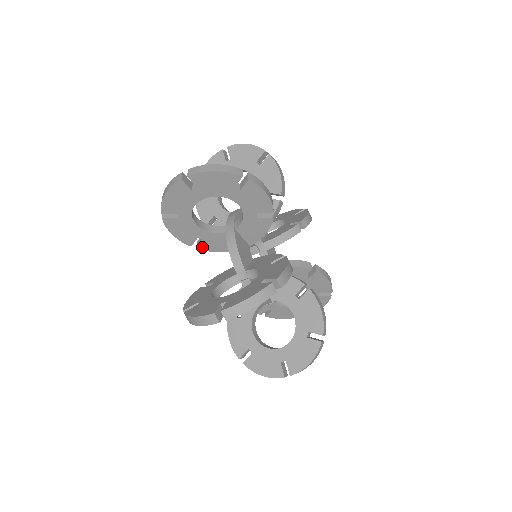
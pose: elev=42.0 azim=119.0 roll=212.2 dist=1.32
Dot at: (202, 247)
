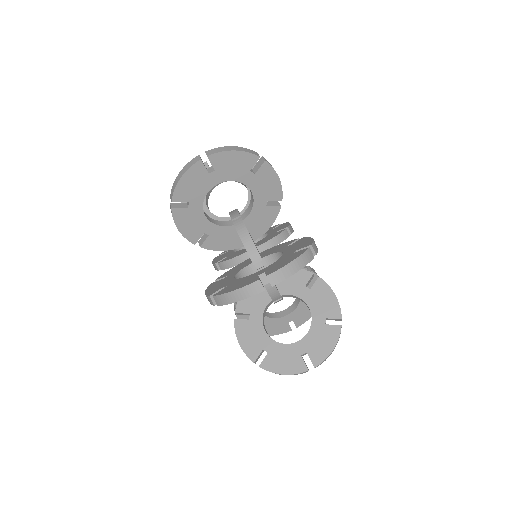
Dot at: occluded
